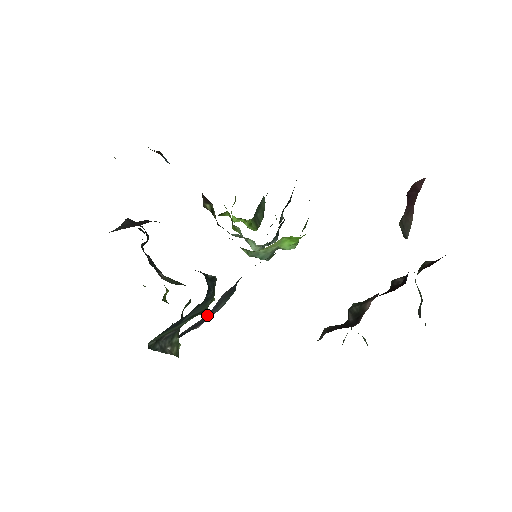
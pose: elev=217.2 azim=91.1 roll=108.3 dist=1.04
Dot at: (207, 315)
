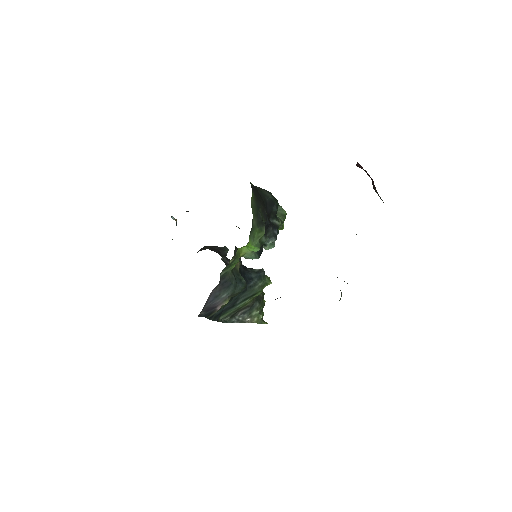
Dot at: (211, 303)
